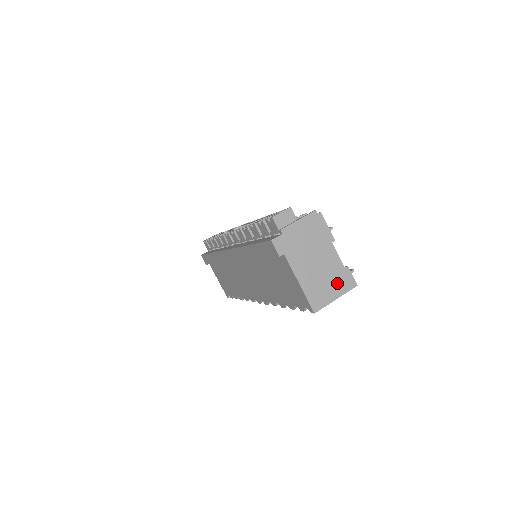
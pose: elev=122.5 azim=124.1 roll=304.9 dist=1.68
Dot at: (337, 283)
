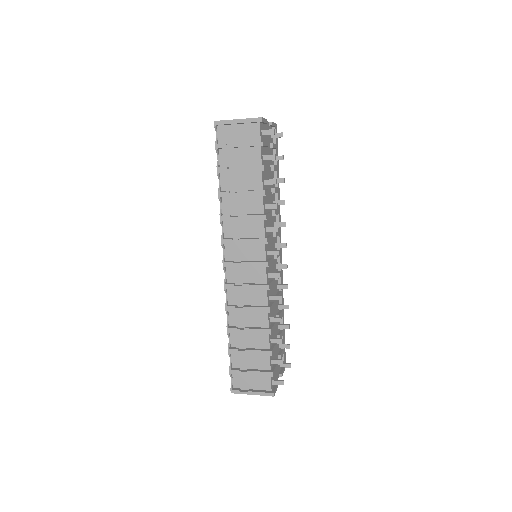
Dot at: occluded
